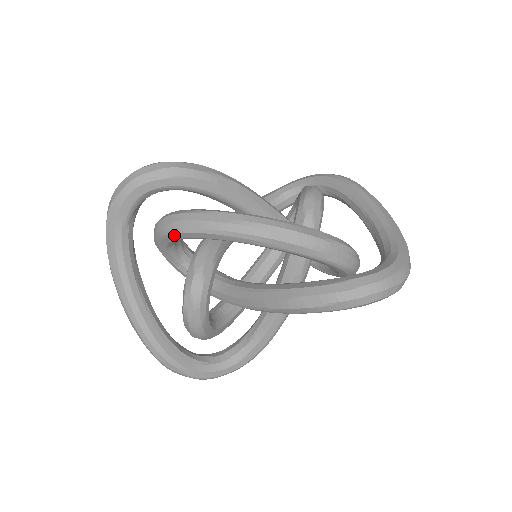
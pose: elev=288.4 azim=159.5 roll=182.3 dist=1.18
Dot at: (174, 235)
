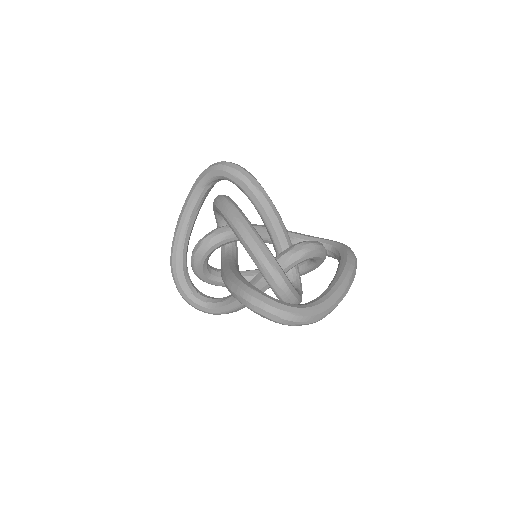
Dot at: (216, 207)
